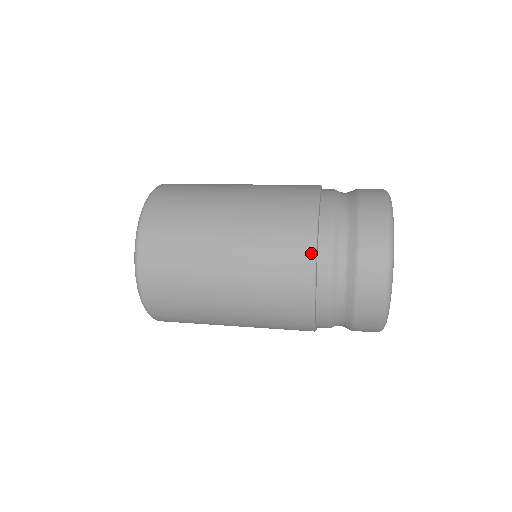
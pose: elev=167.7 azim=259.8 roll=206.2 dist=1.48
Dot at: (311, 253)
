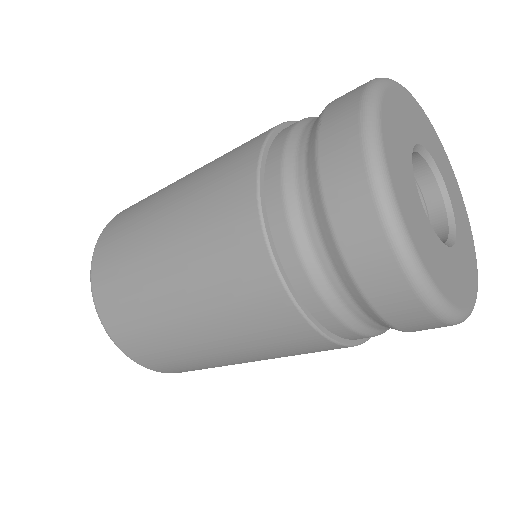
Dot at: occluded
